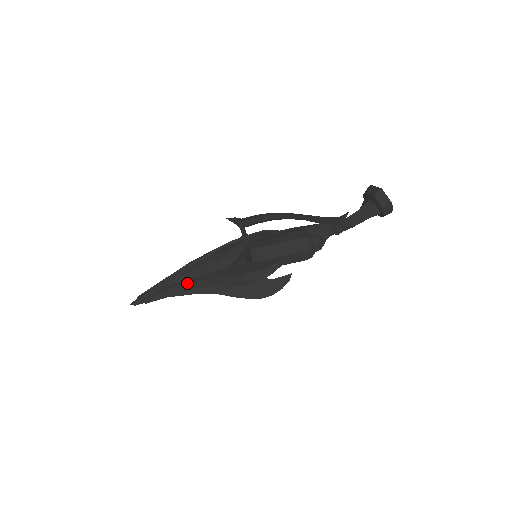
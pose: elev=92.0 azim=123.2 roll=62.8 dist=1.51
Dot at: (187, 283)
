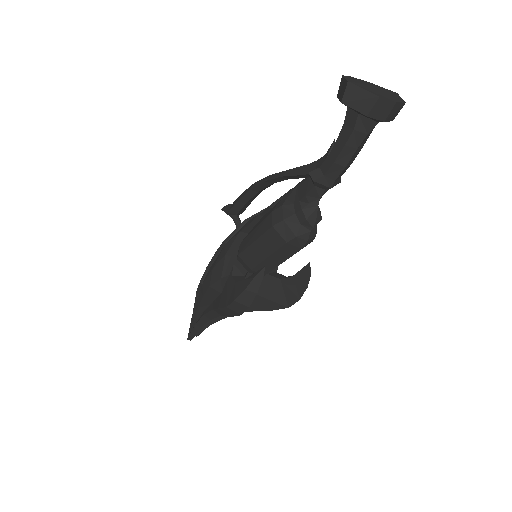
Dot at: (205, 315)
